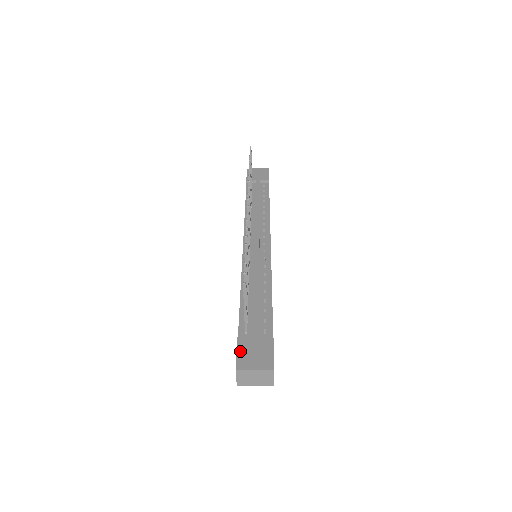
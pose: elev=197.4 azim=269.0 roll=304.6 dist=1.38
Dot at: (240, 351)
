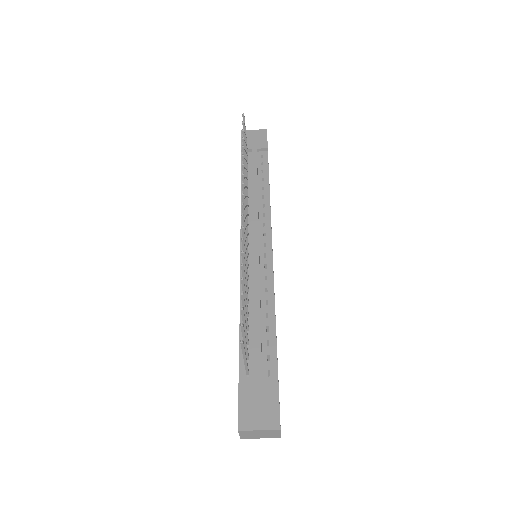
Dot at: (242, 405)
